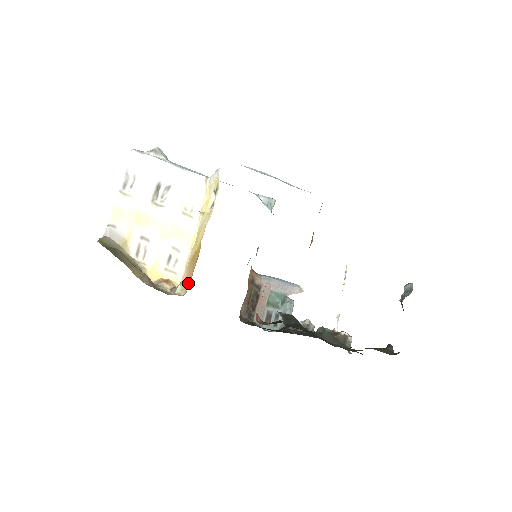
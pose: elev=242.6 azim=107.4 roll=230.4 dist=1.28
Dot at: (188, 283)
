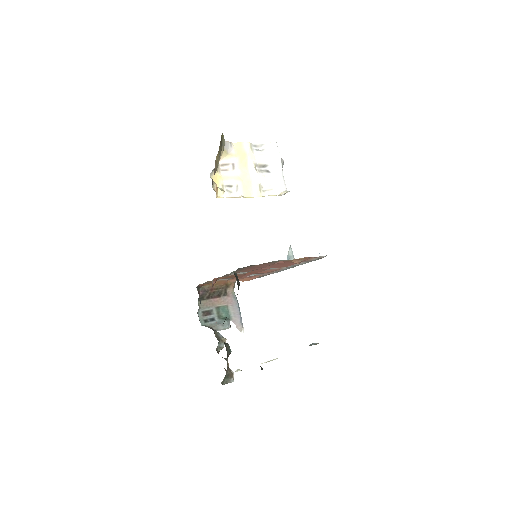
Dot at: occluded
